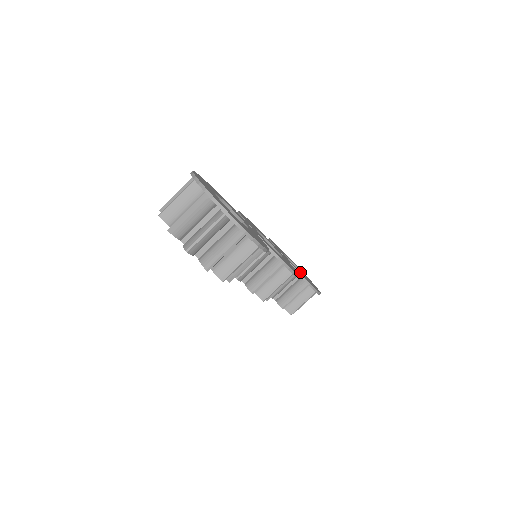
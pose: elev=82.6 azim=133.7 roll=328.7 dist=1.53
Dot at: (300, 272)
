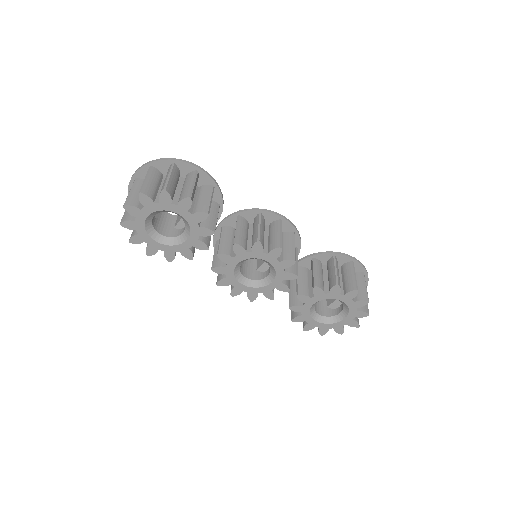
Dot at: occluded
